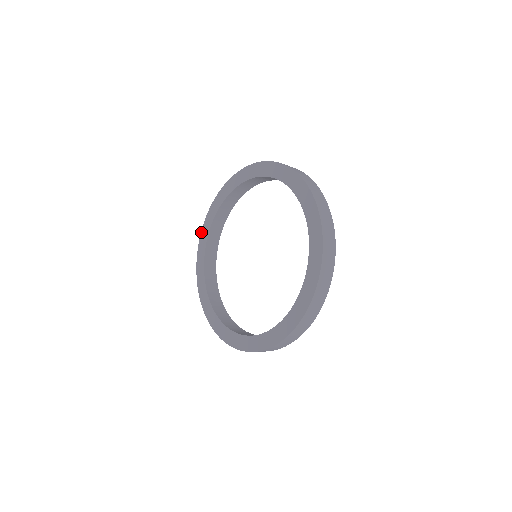
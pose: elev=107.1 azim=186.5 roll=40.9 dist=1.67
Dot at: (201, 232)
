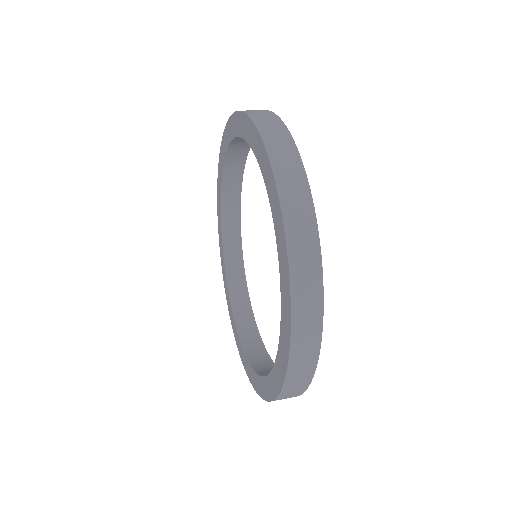
Dot at: occluded
